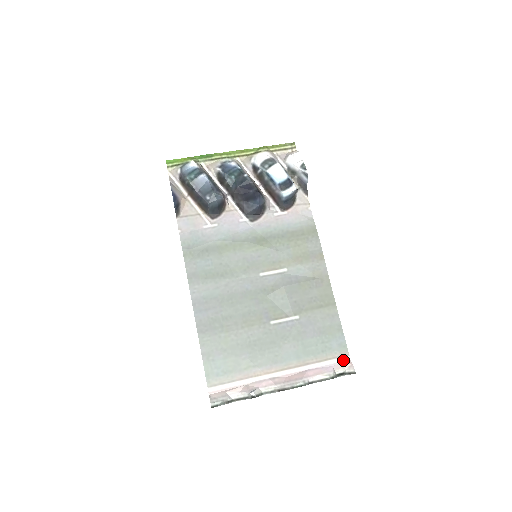
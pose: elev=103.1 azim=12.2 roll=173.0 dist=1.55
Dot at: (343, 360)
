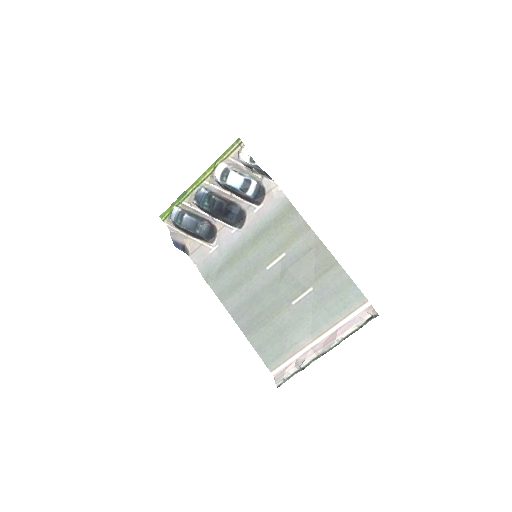
Dot at: (365, 307)
